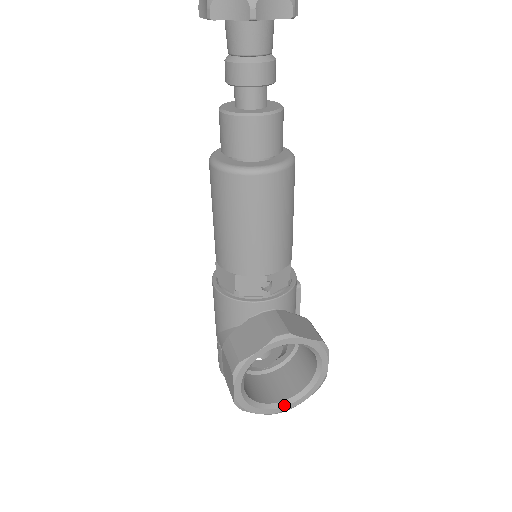
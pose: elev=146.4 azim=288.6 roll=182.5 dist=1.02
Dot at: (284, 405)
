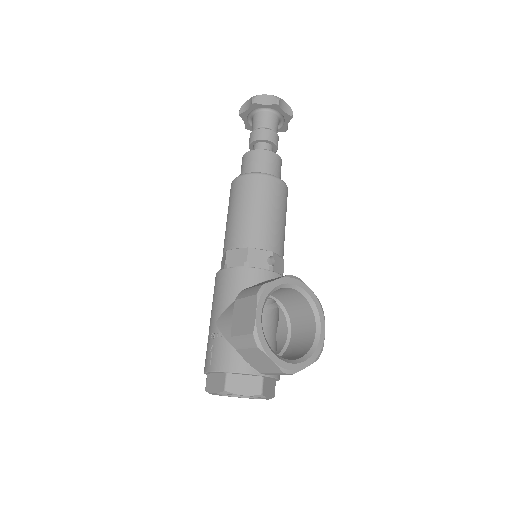
Dot at: (292, 362)
